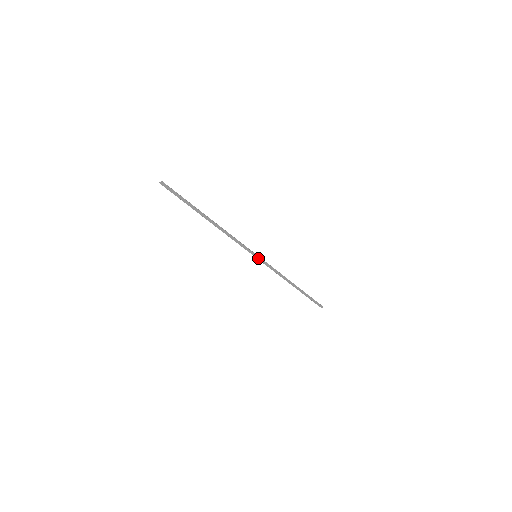
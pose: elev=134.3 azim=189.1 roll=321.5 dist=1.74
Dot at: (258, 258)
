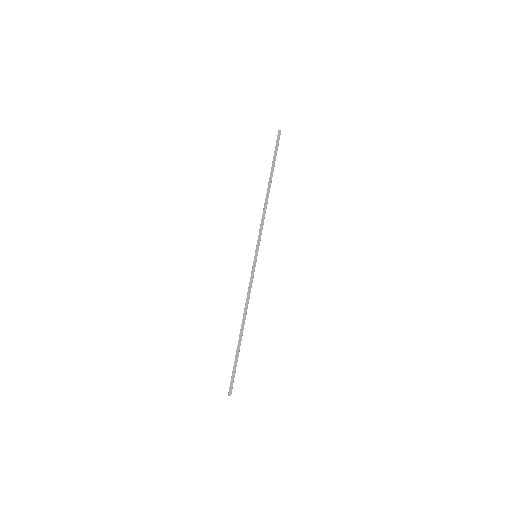
Dot at: (255, 260)
